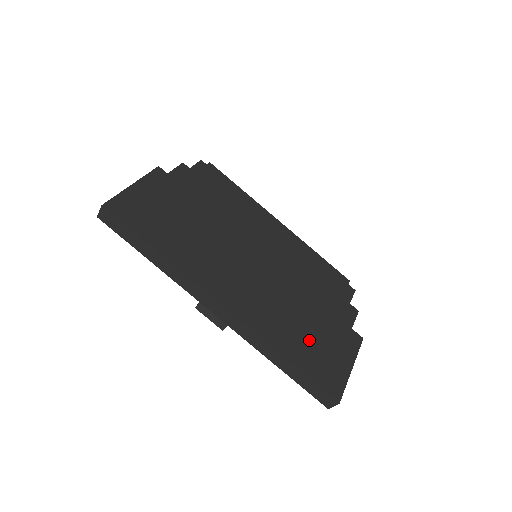
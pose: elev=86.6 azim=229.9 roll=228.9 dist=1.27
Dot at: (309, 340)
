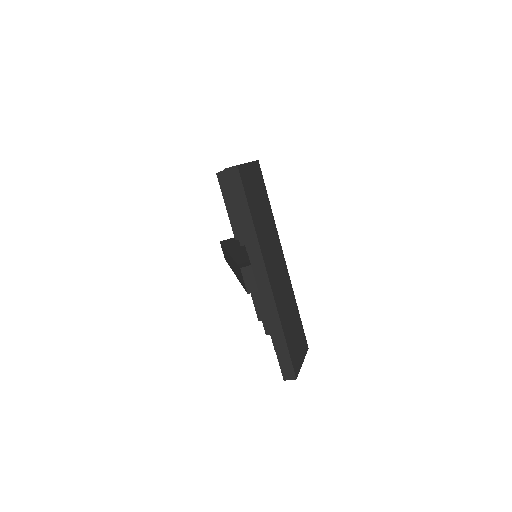
Dot at: (292, 330)
